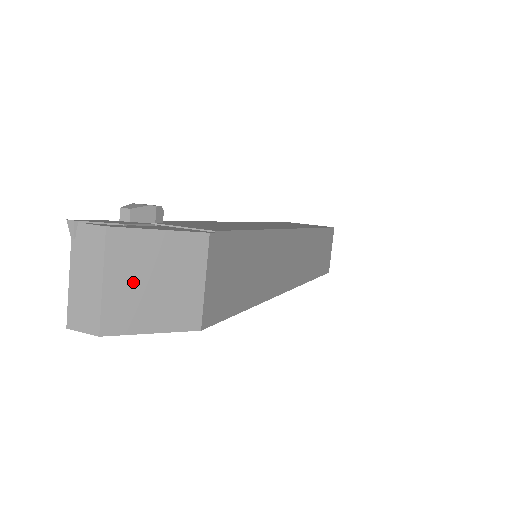
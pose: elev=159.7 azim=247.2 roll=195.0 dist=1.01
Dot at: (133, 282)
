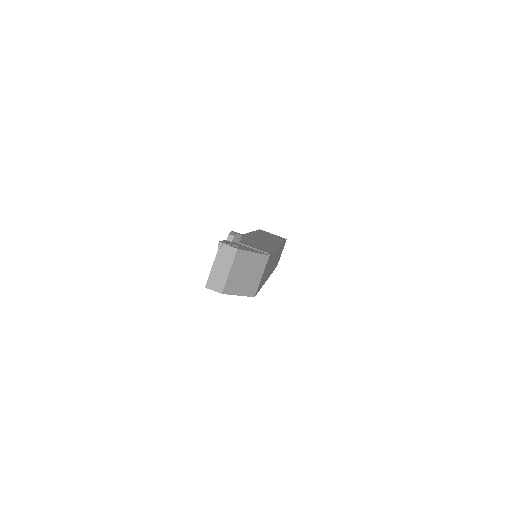
Dot at: (239, 273)
